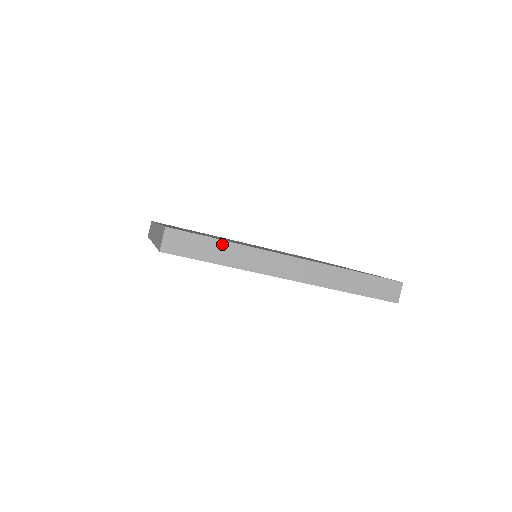
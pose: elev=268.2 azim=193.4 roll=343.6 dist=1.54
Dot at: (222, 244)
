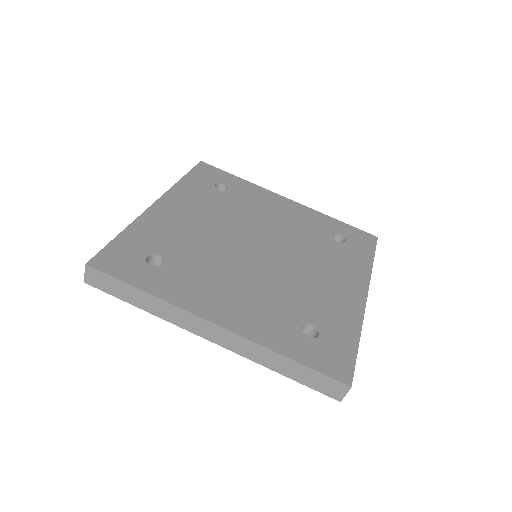
Dot at: (139, 292)
